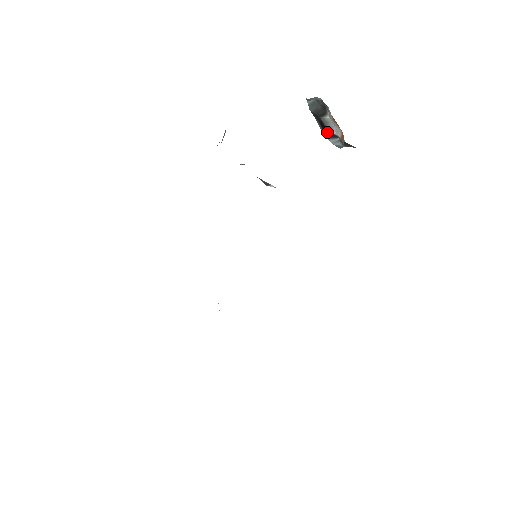
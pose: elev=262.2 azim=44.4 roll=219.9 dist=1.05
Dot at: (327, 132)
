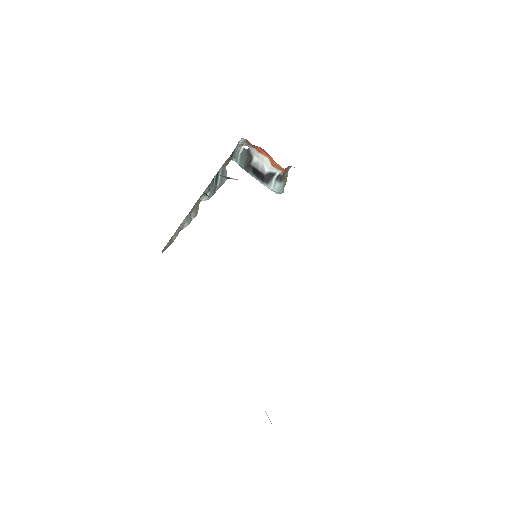
Dot at: (263, 177)
